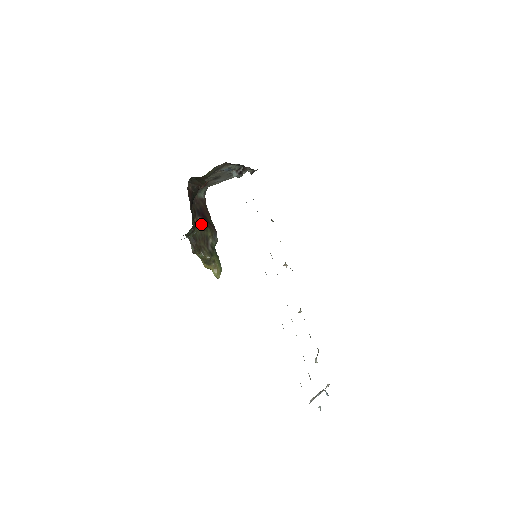
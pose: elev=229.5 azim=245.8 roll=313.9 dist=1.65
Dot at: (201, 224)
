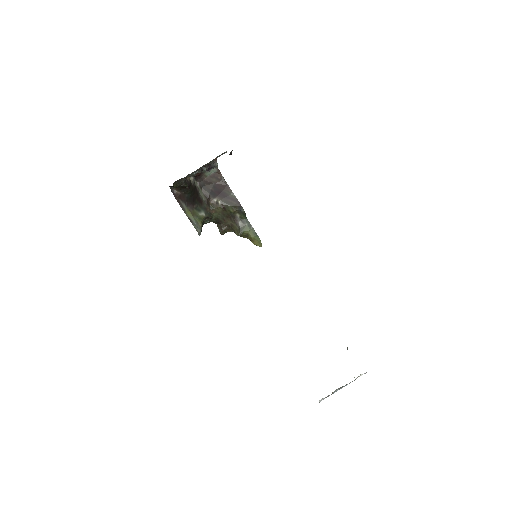
Dot at: (219, 205)
